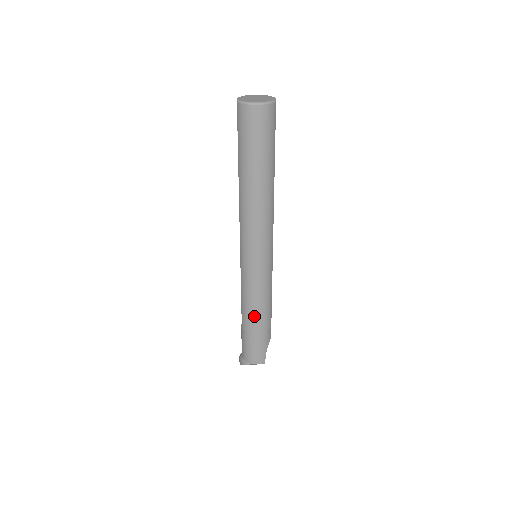
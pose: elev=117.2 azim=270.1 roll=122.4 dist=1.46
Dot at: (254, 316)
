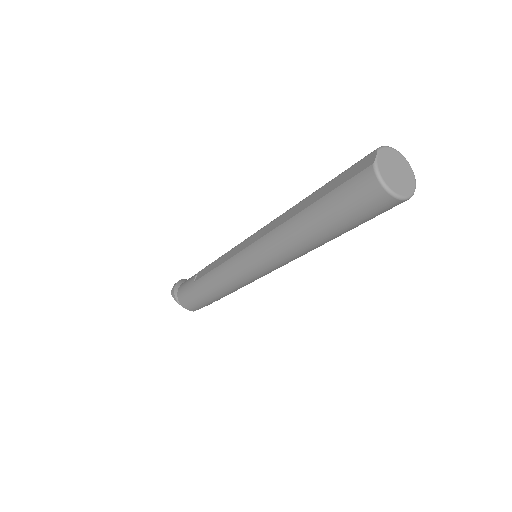
Dot at: (213, 291)
